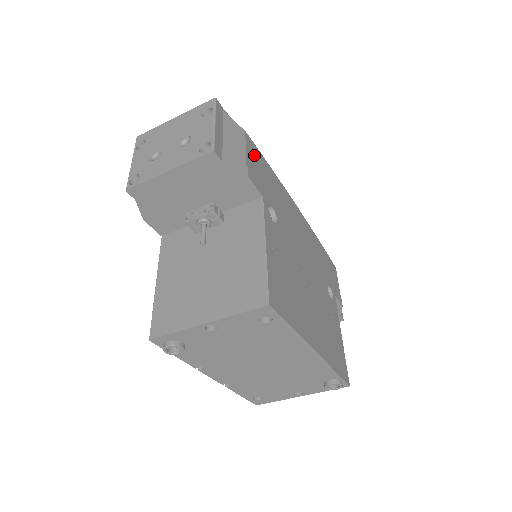
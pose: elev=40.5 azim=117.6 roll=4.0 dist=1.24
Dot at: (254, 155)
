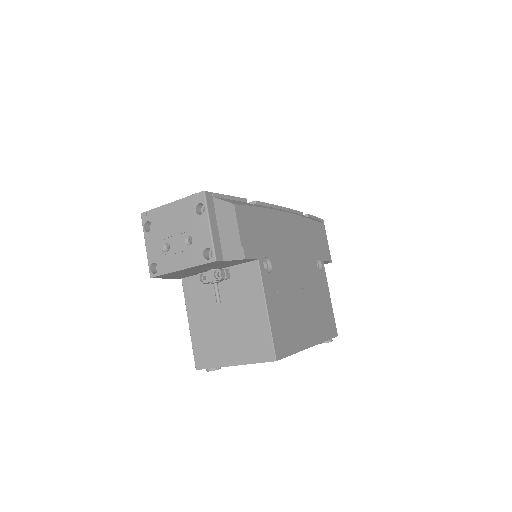
Dot at: (245, 220)
